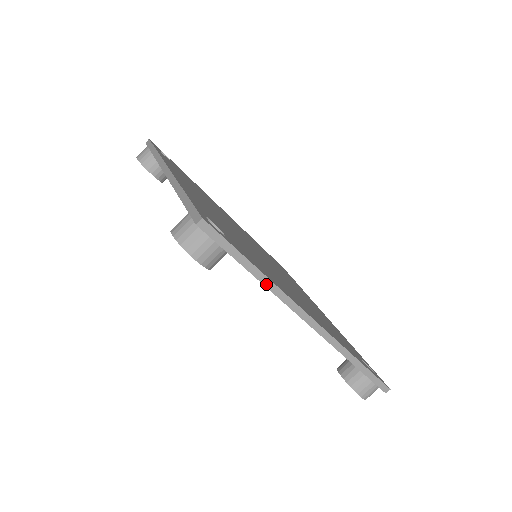
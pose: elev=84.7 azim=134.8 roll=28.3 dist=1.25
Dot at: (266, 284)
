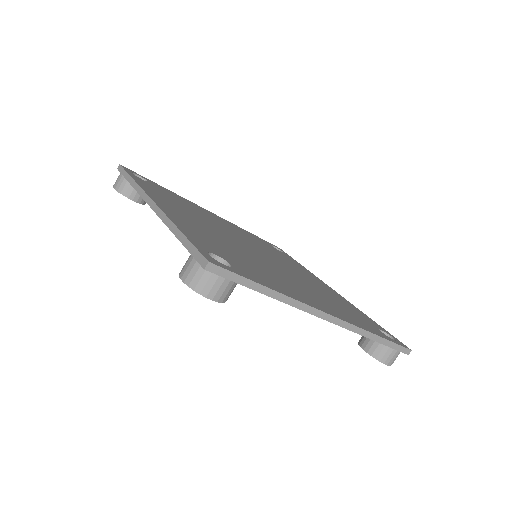
Dot at: (281, 299)
